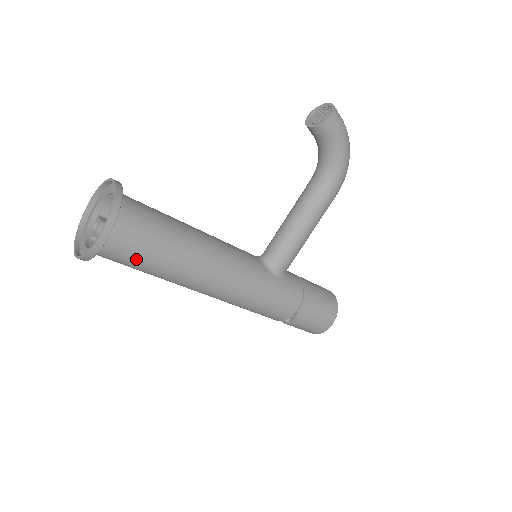
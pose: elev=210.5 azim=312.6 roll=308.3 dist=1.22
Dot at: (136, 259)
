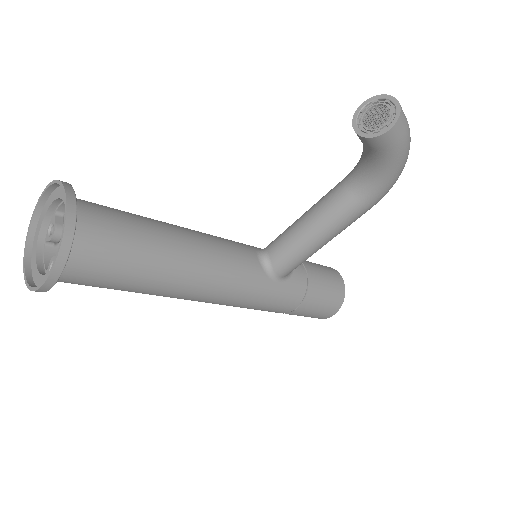
Dot at: (98, 286)
